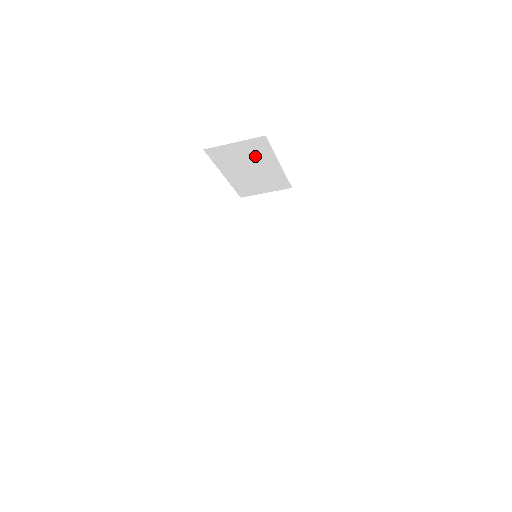
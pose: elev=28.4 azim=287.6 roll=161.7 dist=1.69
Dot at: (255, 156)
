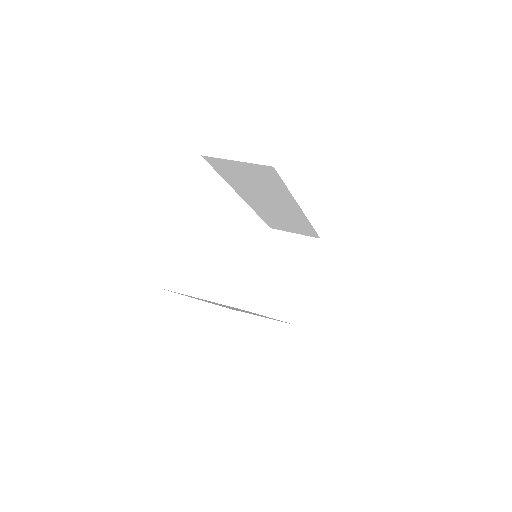
Dot at: occluded
